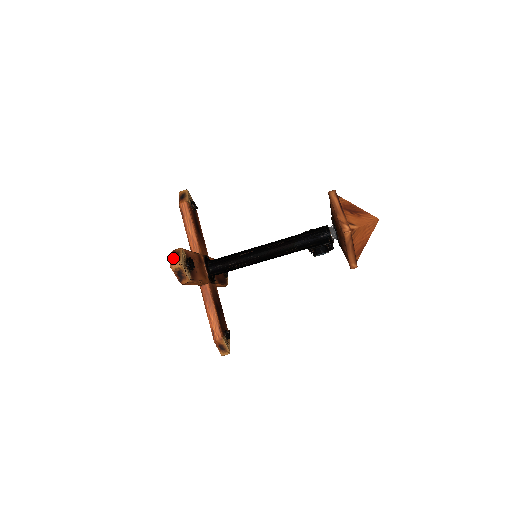
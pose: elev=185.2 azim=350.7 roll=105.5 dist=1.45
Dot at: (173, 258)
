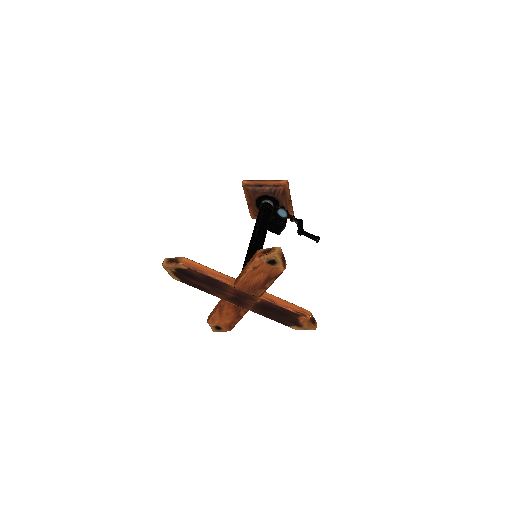
Dot at: (166, 269)
